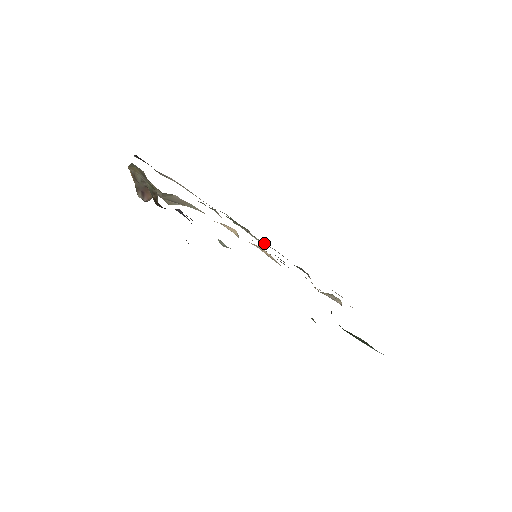
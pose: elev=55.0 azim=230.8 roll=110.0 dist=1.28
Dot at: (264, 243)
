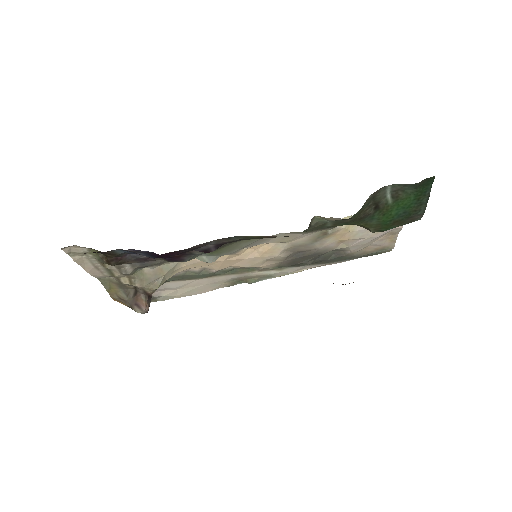
Dot at: (285, 269)
